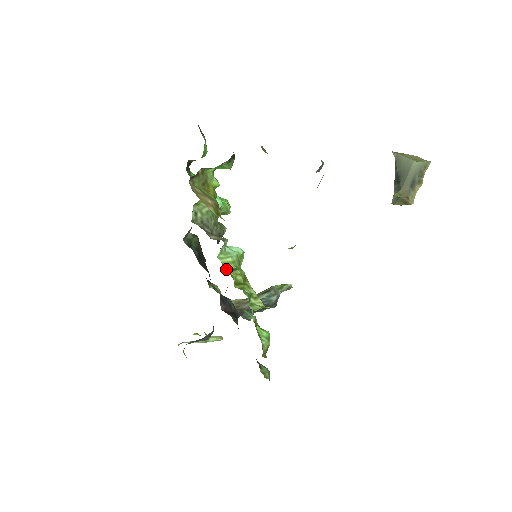
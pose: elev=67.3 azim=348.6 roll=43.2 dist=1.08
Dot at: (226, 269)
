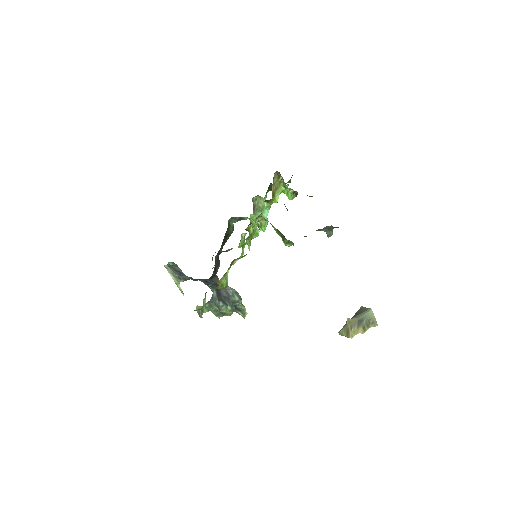
Dot at: (241, 237)
